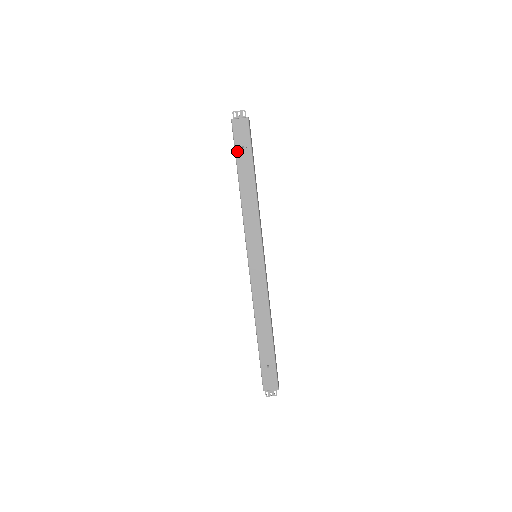
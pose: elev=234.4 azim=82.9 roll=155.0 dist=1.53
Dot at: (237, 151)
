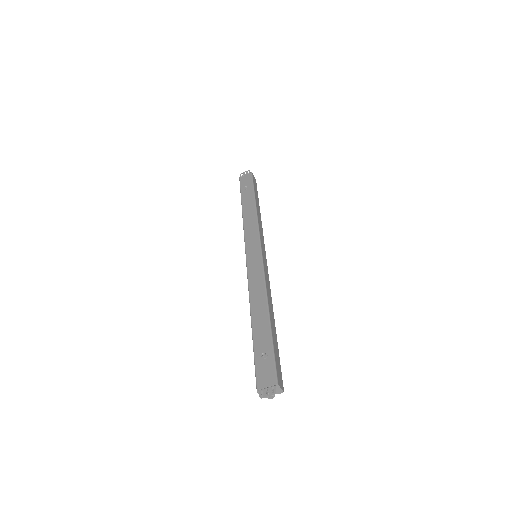
Dot at: (242, 191)
